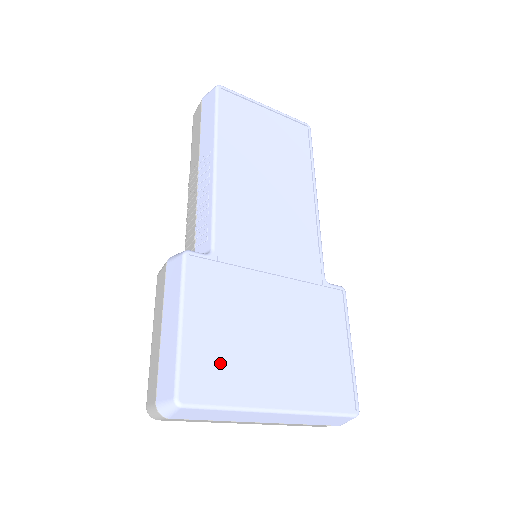
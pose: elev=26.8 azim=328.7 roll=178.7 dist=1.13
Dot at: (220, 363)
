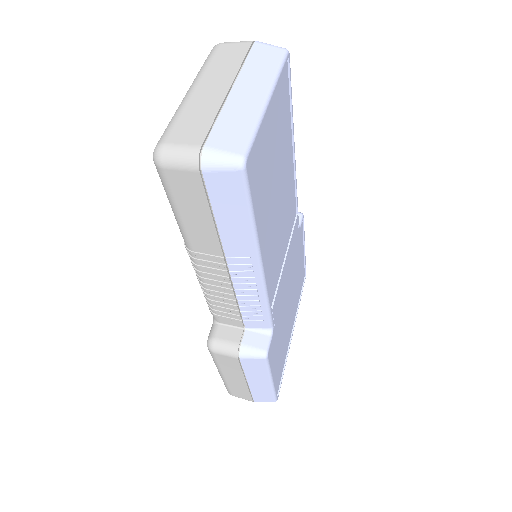
Dot at: (281, 361)
